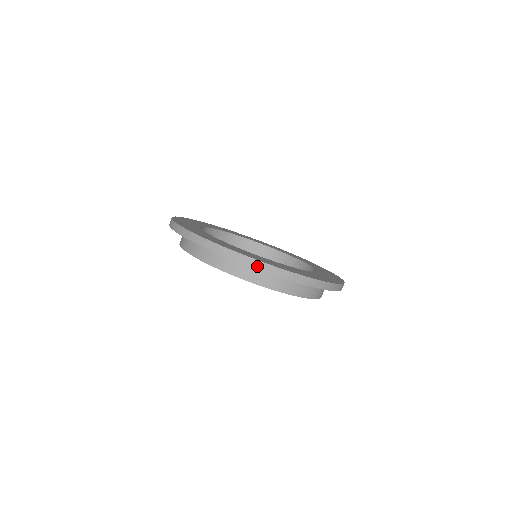
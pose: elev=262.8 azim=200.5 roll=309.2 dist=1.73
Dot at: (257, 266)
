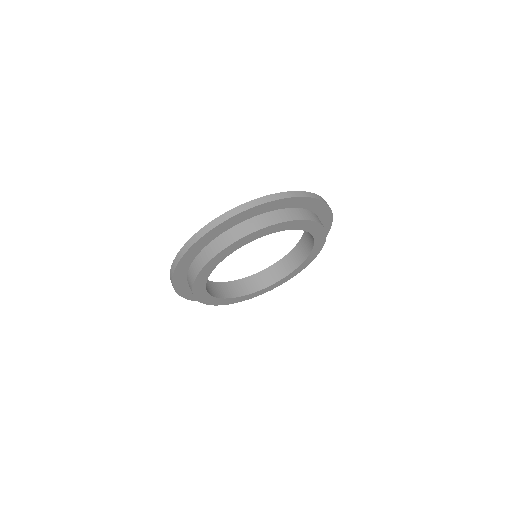
Dot at: (270, 199)
